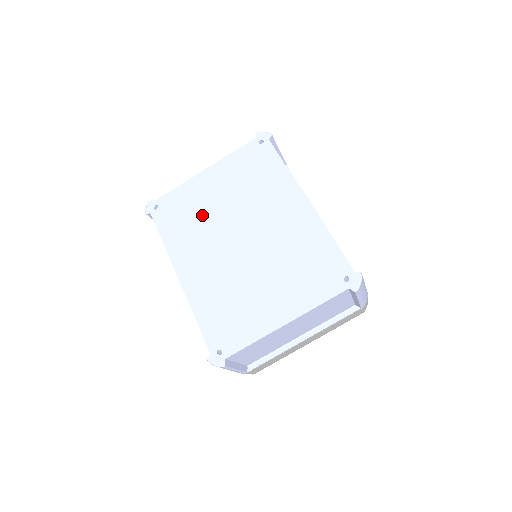
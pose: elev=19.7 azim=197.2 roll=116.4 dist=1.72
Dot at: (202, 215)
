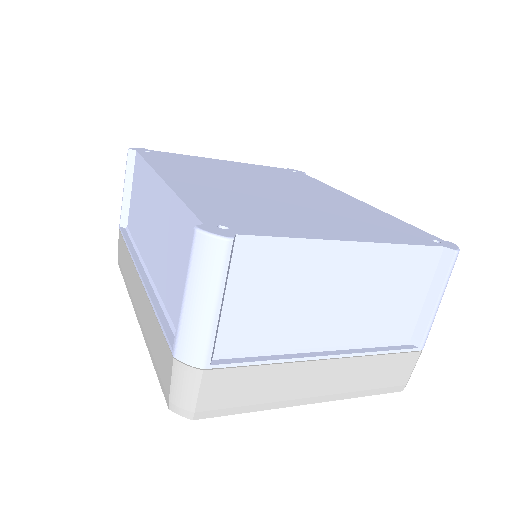
Dot at: (214, 169)
